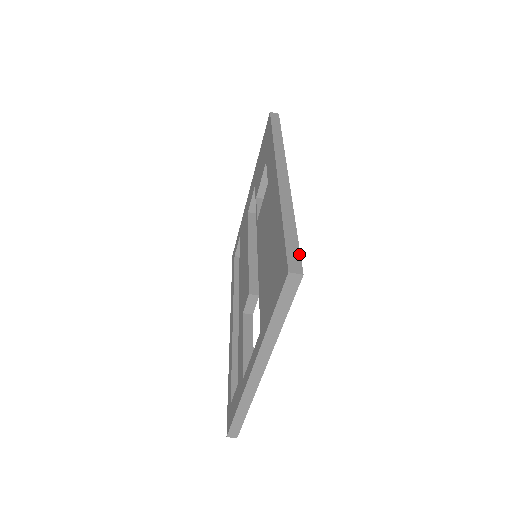
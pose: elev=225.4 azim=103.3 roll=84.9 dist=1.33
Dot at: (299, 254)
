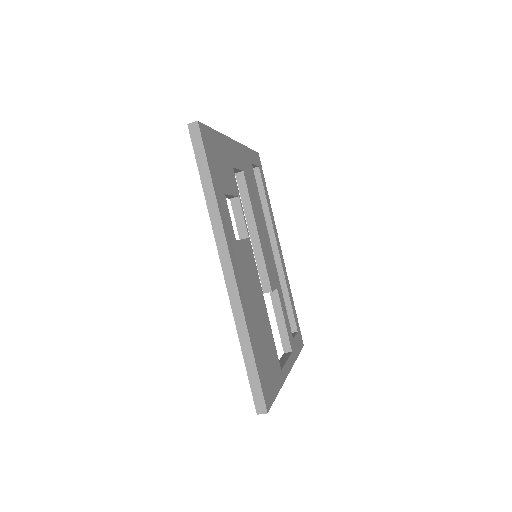
Dot at: (261, 391)
